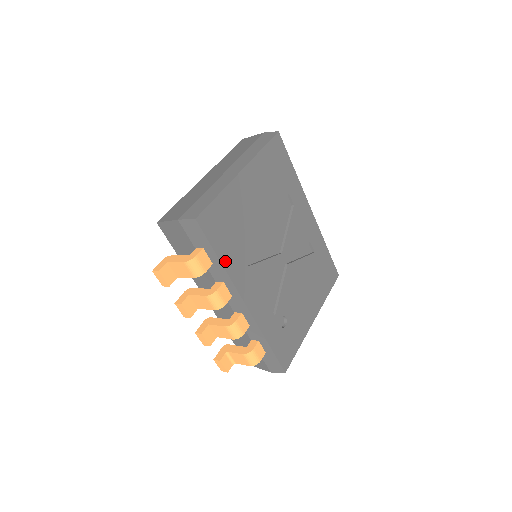
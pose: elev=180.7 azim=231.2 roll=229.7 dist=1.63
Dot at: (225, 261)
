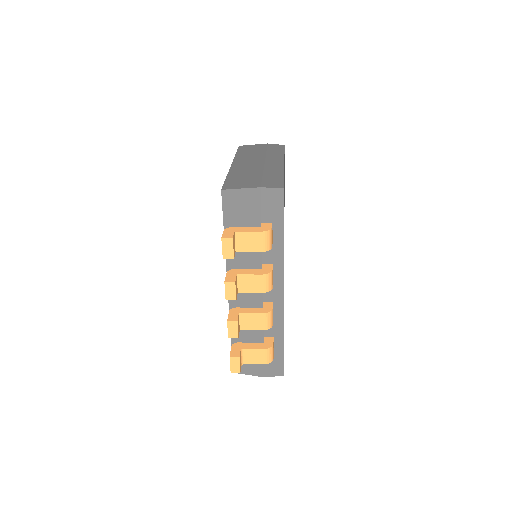
Dot at: occluded
